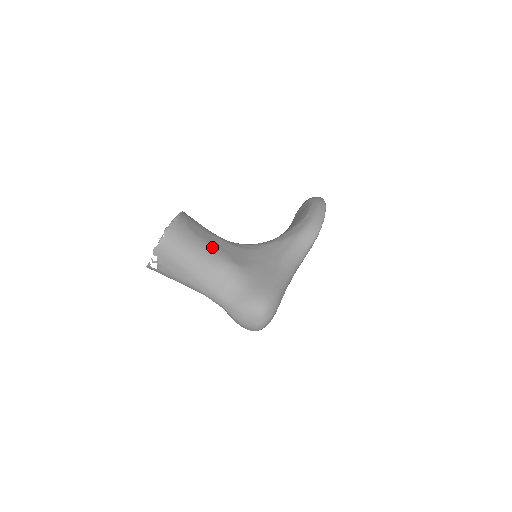
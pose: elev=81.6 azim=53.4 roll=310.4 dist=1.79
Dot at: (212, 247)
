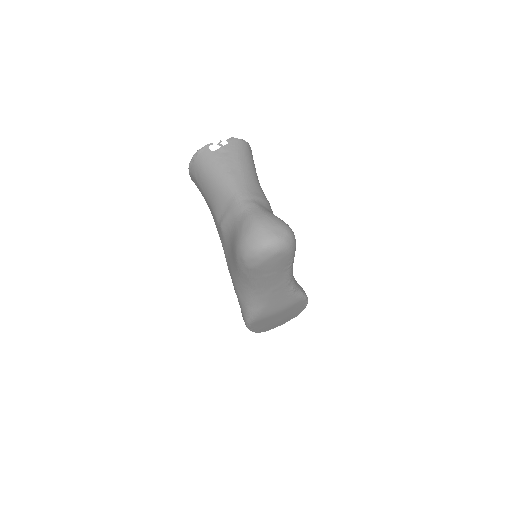
Dot at: occluded
